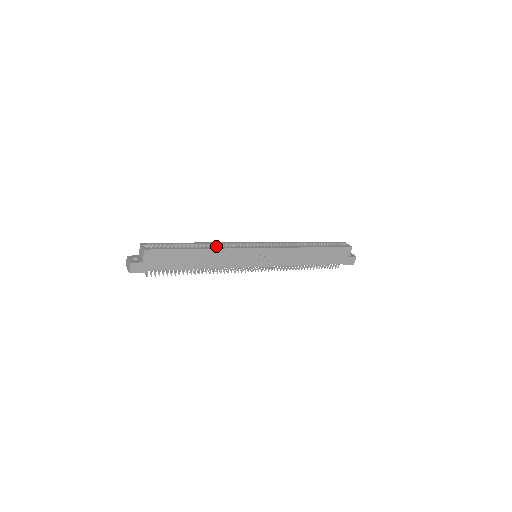
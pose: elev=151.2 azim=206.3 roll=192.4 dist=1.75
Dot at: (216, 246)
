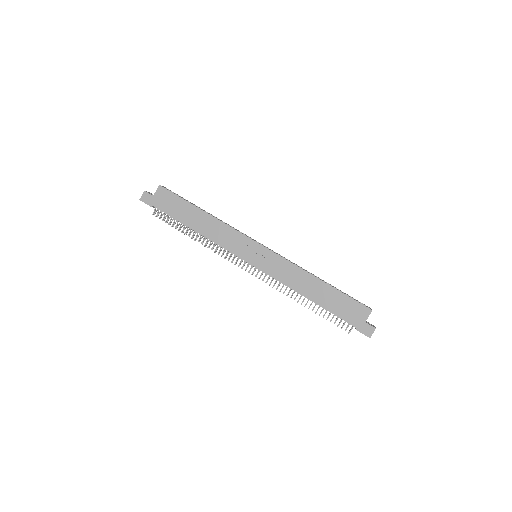
Dot at: occluded
